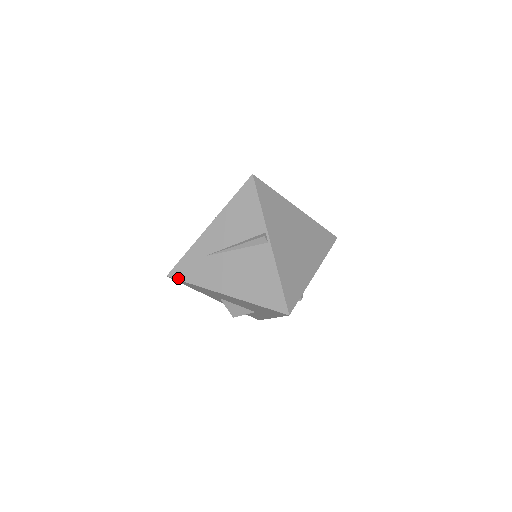
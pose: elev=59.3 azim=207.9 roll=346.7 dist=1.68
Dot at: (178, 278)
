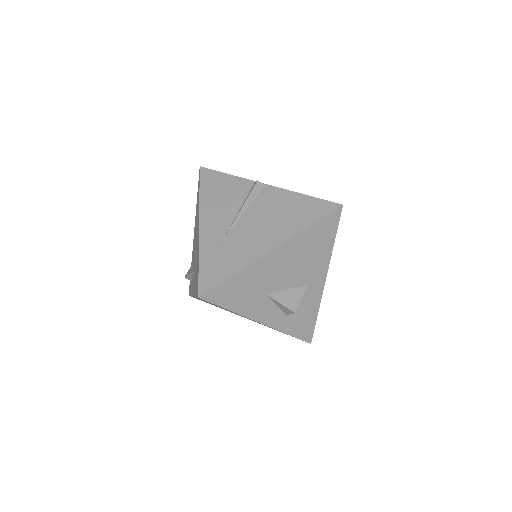
Dot at: (213, 286)
